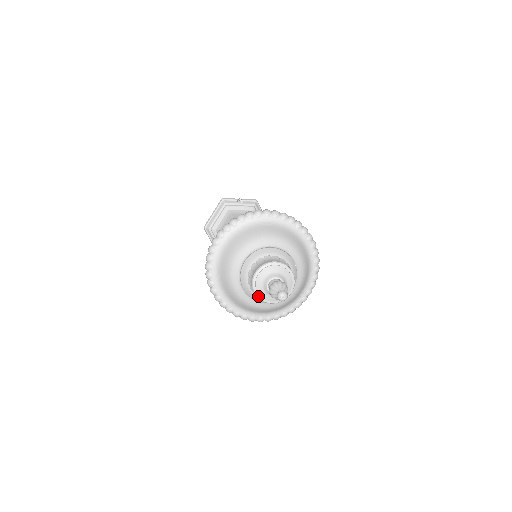
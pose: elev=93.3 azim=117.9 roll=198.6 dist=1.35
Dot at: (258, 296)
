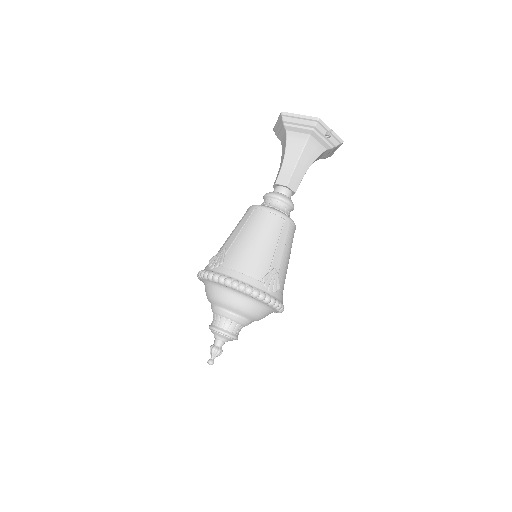
Dot at: (209, 328)
